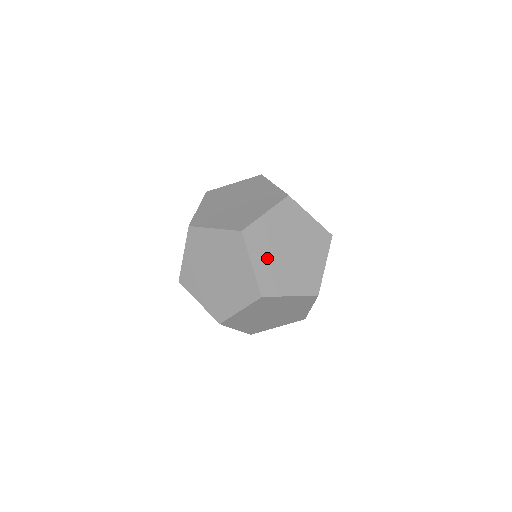
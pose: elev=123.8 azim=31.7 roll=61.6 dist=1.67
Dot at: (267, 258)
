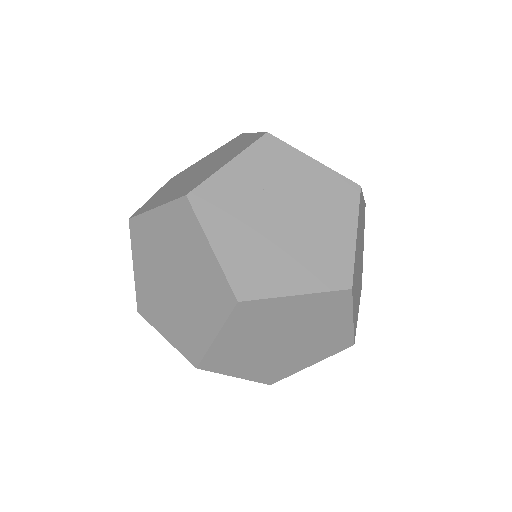
Dot at: (244, 338)
